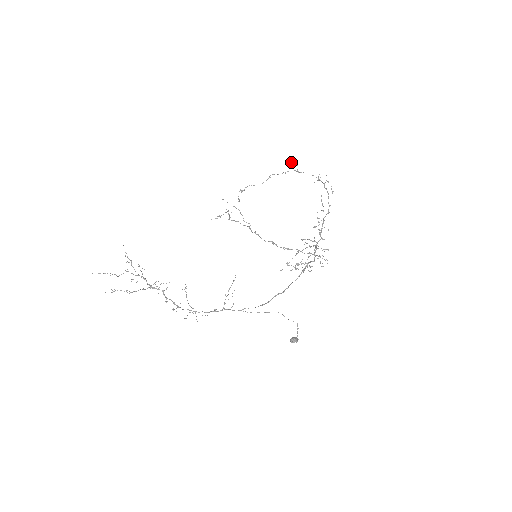
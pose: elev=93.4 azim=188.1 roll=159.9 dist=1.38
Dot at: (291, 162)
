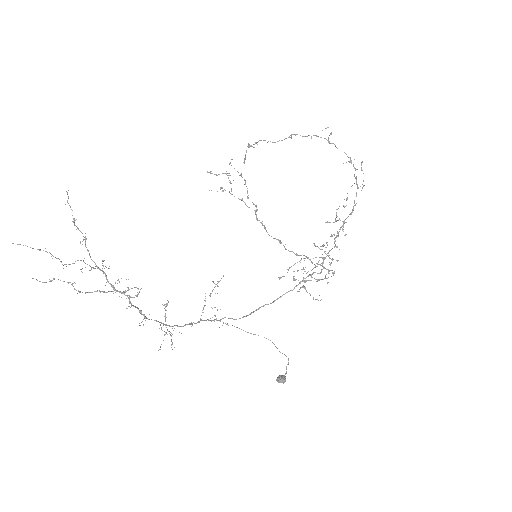
Dot at: occluded
